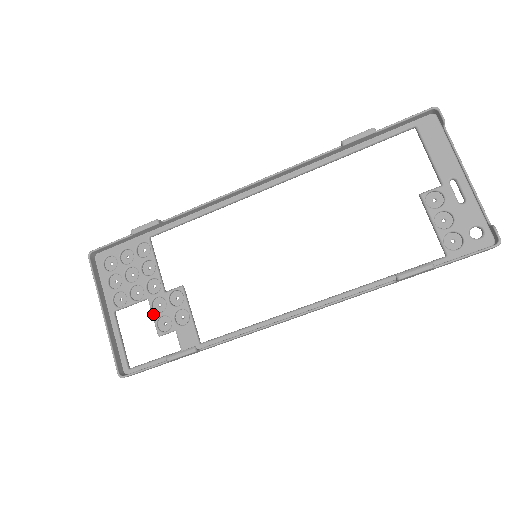
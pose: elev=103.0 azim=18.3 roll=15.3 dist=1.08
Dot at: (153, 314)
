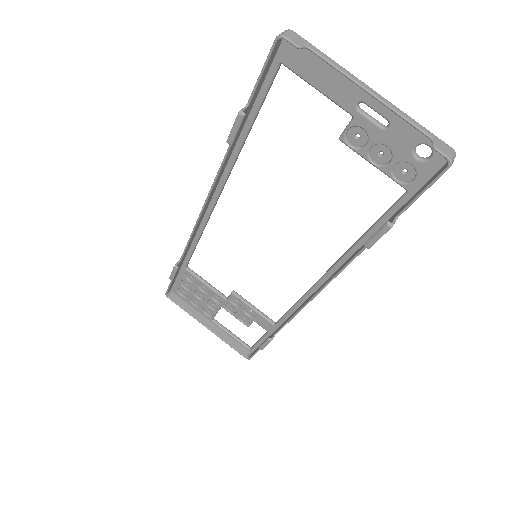
Dot at: (233, 315)
